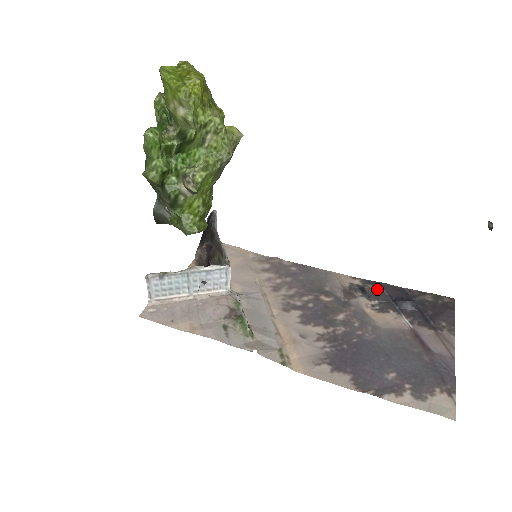
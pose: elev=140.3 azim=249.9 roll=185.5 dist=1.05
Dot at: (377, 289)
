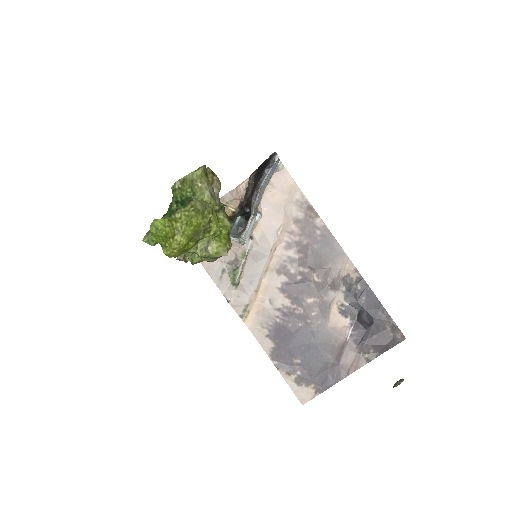
Dot at: (360, 294)
